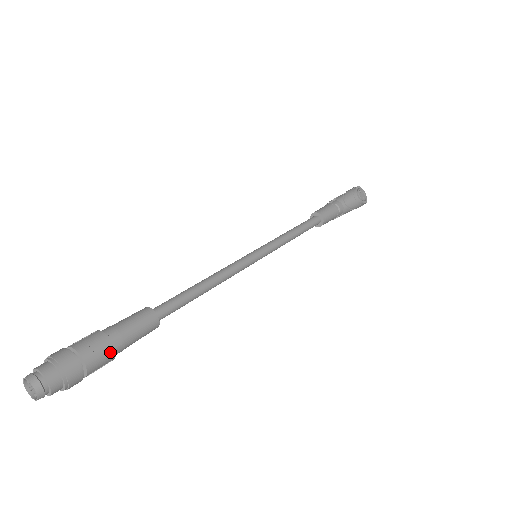
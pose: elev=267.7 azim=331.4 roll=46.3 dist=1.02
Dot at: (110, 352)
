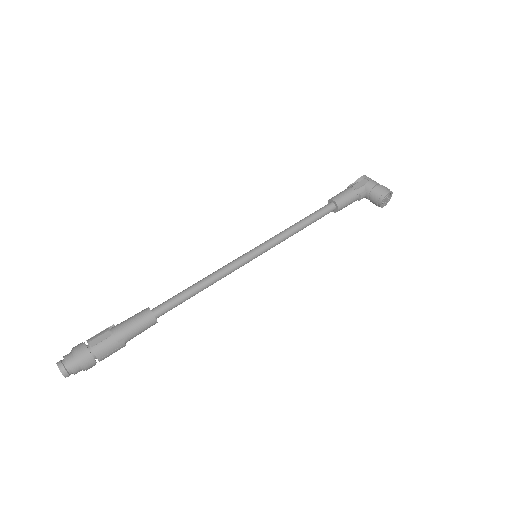
Dot at: (117, 350)
